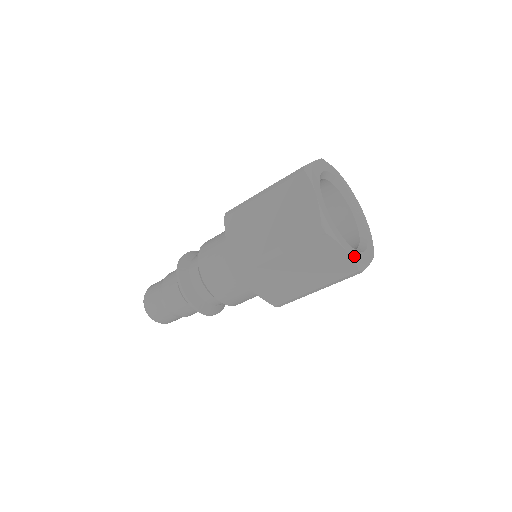
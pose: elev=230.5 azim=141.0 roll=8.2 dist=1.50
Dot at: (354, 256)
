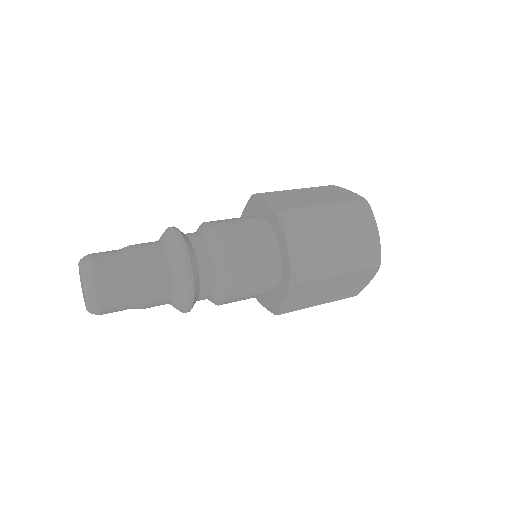
Dot at: (378, 245)
